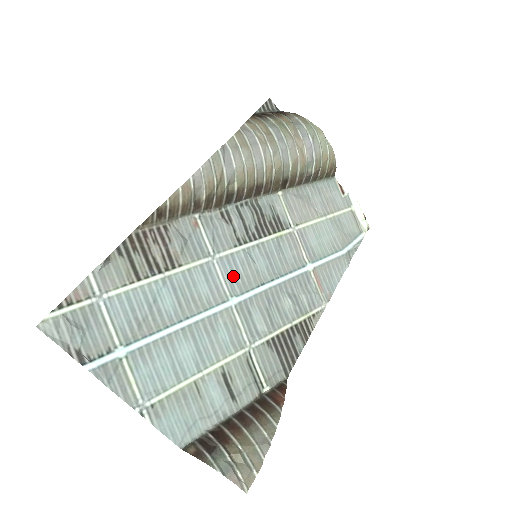
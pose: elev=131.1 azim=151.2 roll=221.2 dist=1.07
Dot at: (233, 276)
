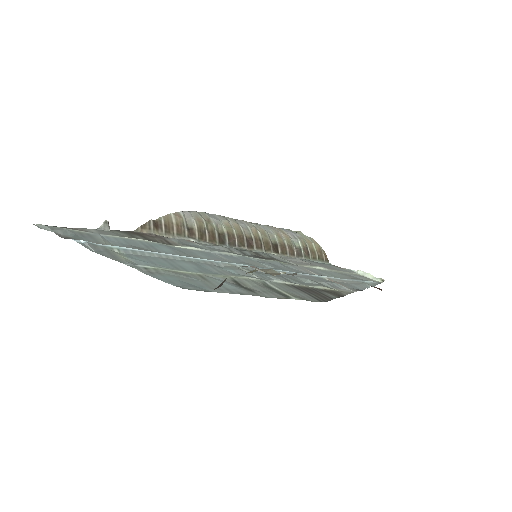
Dot at: (235, 261)
